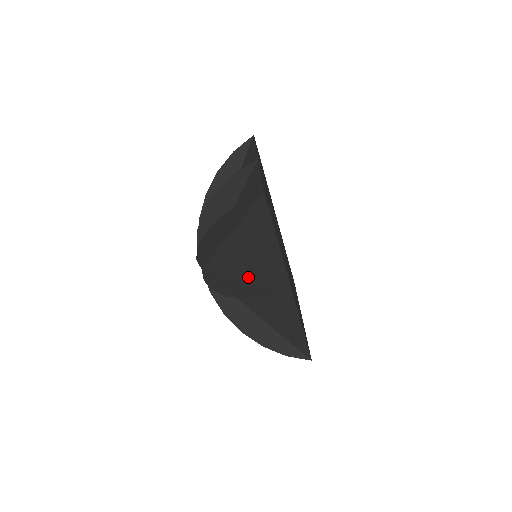
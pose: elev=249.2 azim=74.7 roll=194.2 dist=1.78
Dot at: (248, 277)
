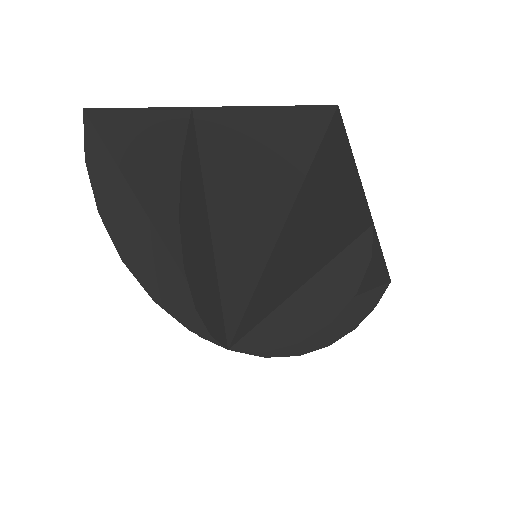
Dot at: (308, 278)
